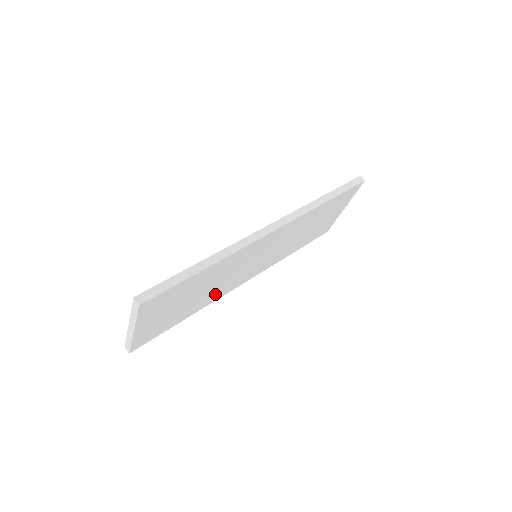
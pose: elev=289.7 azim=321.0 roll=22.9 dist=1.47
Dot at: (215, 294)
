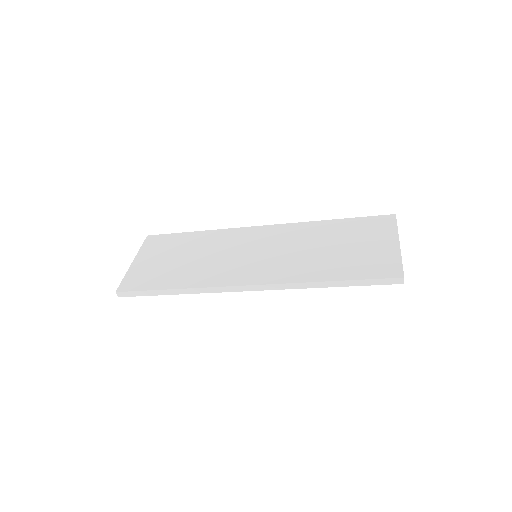
Dot at: occluded
